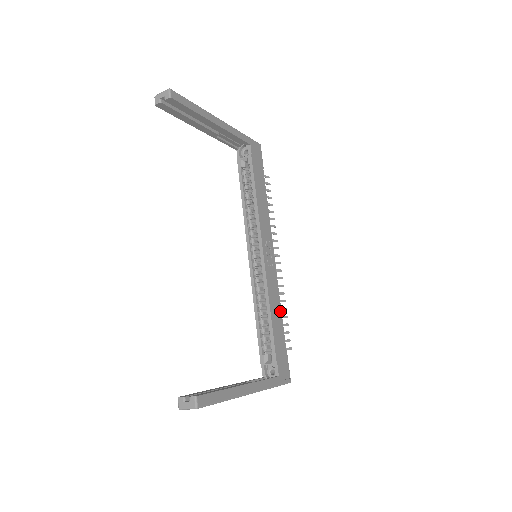
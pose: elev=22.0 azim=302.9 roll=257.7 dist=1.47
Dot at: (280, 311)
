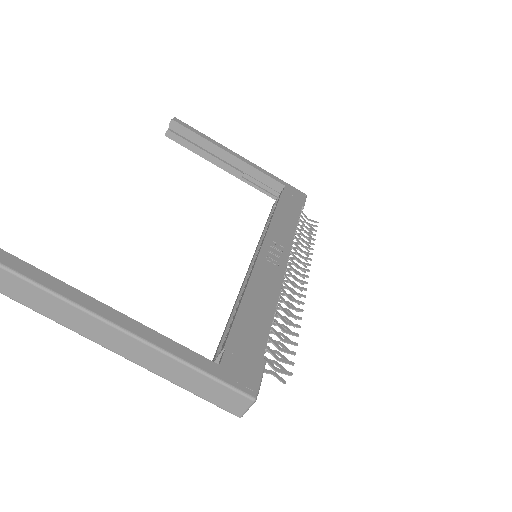
Dot at: (272, 308)
